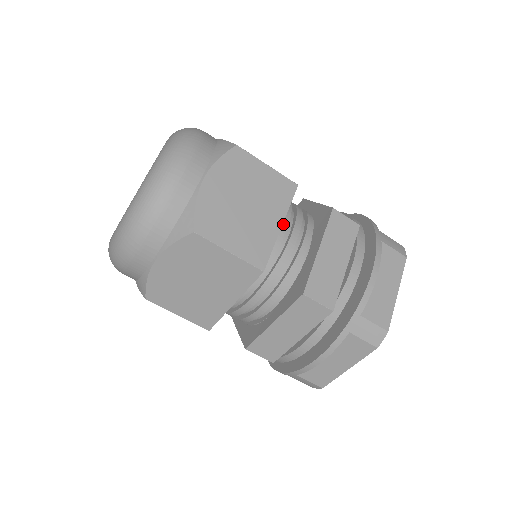
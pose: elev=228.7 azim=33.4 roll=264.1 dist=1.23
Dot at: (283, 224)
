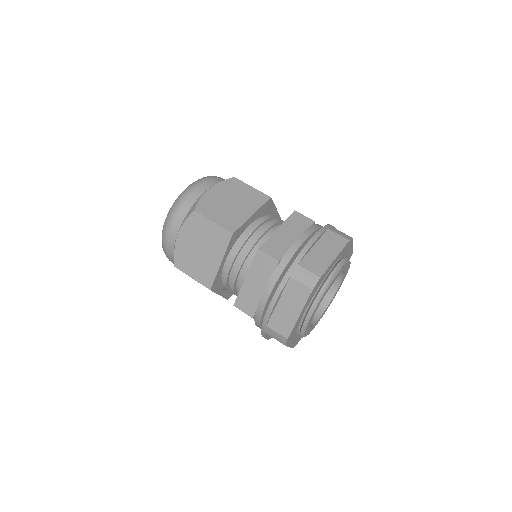
Dot at: (232, 256)
